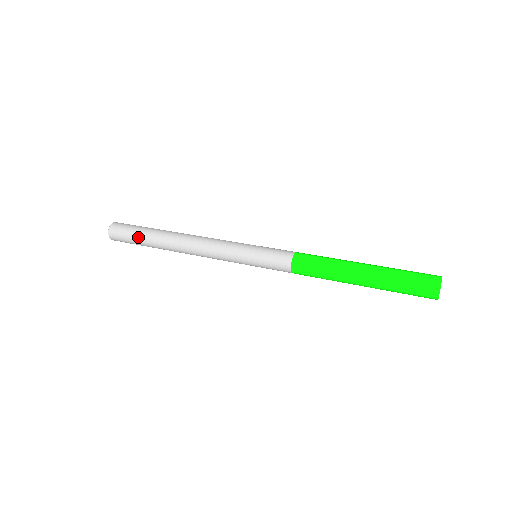
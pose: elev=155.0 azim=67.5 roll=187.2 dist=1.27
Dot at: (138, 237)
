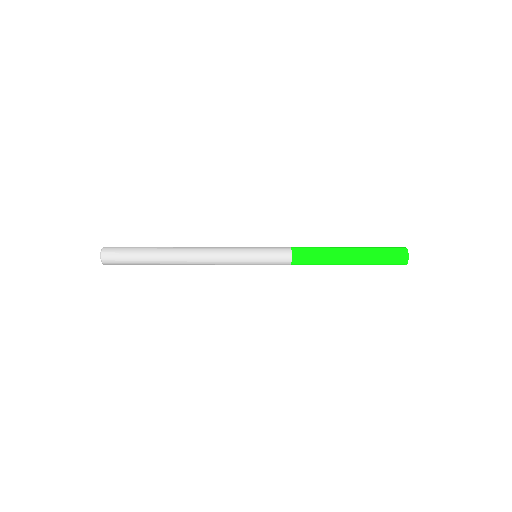
Dot at: (137, 258)
